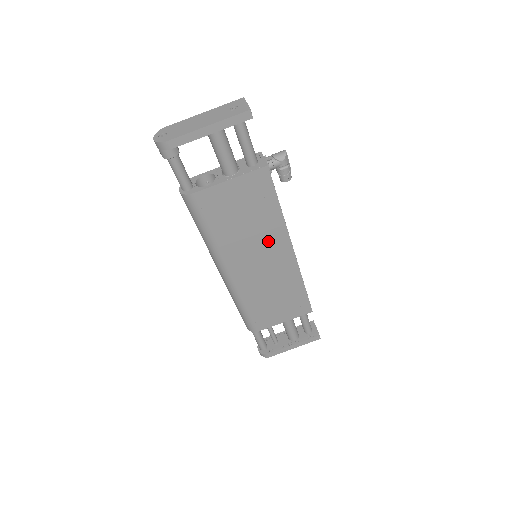
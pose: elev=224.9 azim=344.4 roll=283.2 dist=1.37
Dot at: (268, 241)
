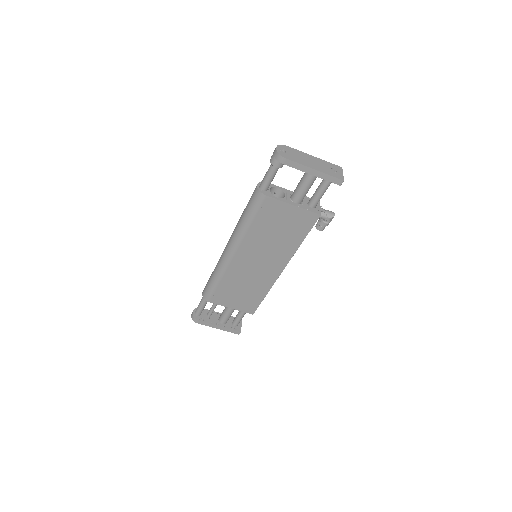
Dot at: (275, 254)
